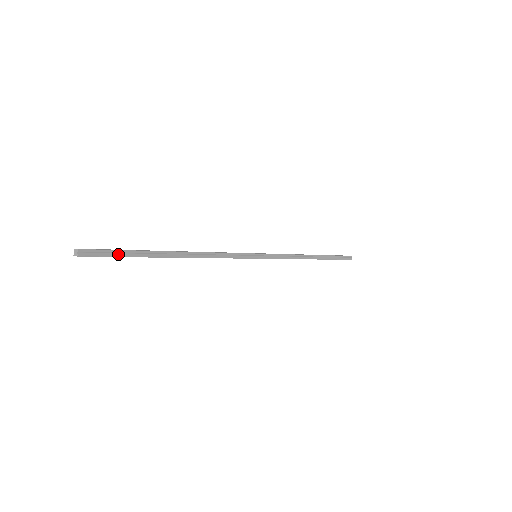
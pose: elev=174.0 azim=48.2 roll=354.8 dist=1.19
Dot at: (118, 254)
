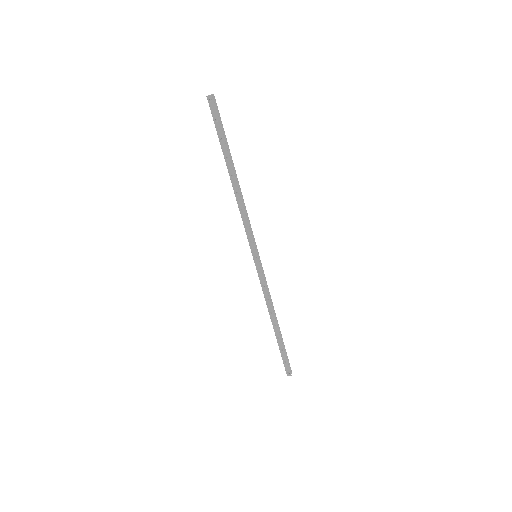
Dot at: (221, 125)
